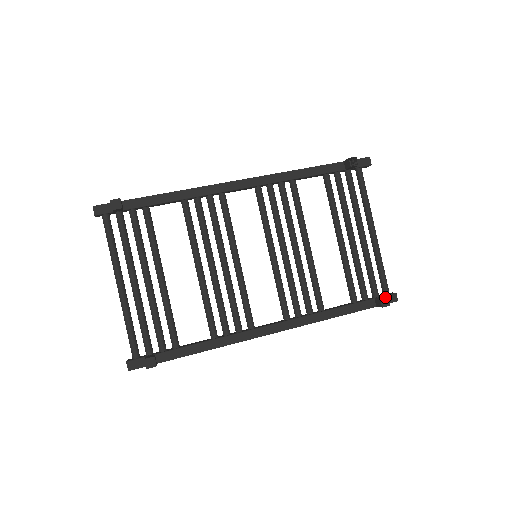
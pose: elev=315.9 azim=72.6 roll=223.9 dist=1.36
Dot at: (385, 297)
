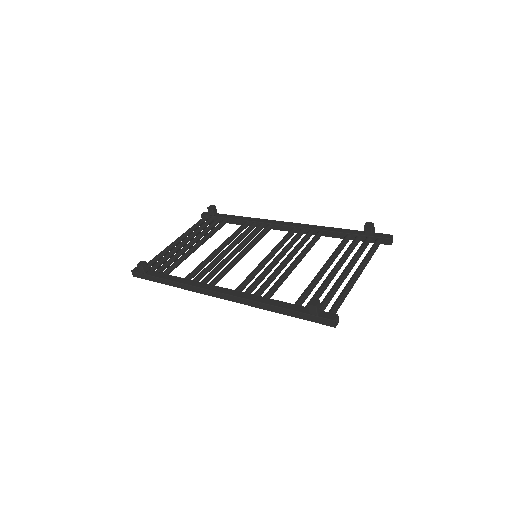
Dot at: (317, 299)
